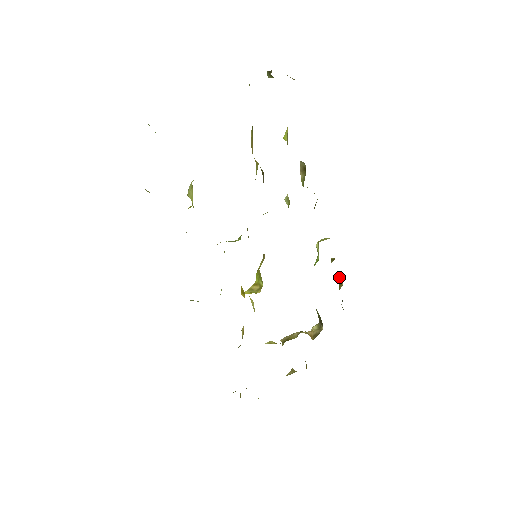
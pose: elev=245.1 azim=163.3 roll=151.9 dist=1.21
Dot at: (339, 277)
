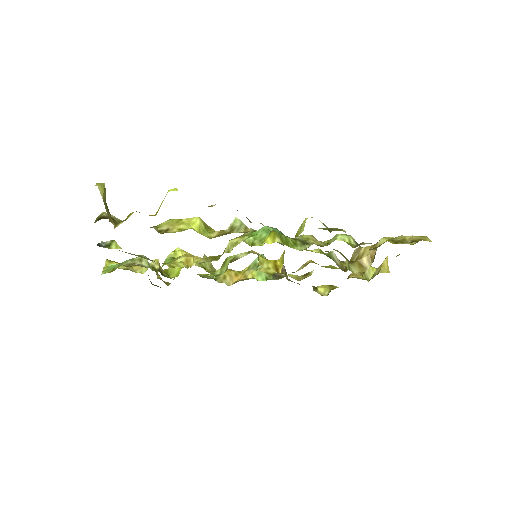
Dot at: occluded
